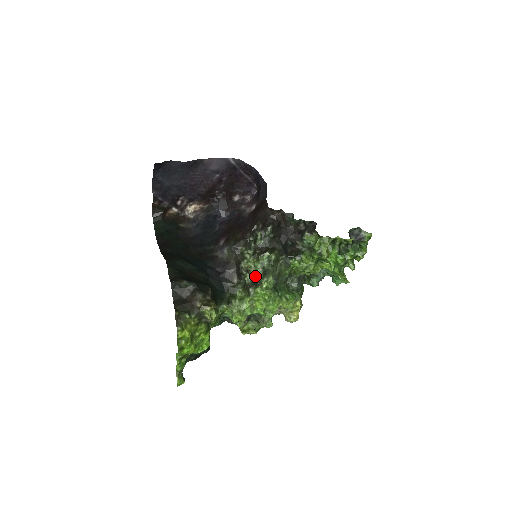
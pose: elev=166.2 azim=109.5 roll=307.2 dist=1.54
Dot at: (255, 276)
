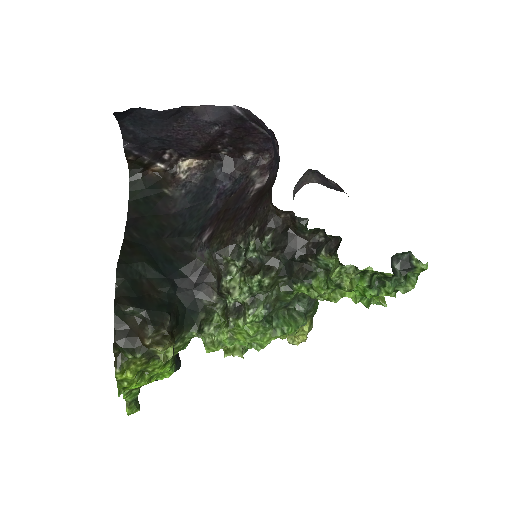
Dot at: (239, 301)
